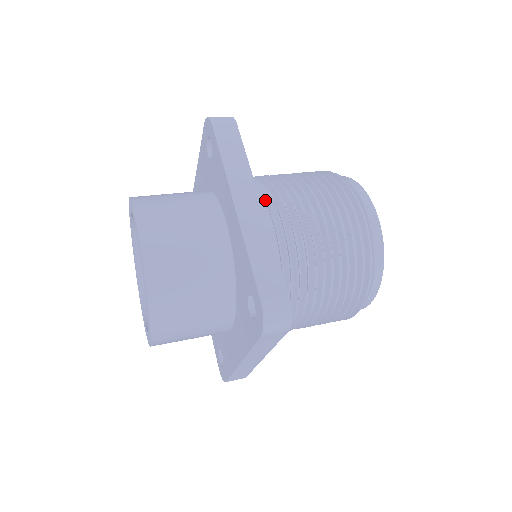
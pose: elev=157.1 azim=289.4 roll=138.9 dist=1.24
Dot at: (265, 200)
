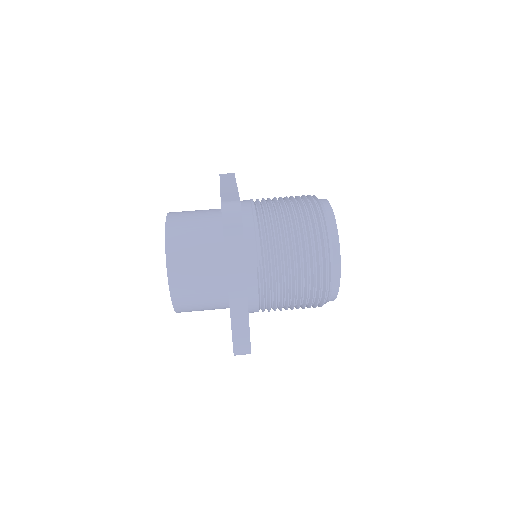
Dot at: (257, 266)
